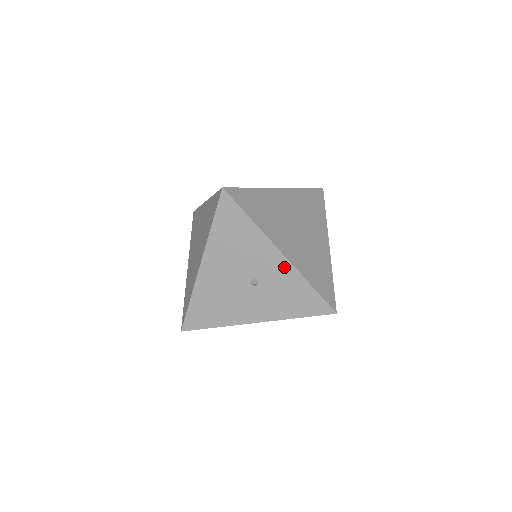
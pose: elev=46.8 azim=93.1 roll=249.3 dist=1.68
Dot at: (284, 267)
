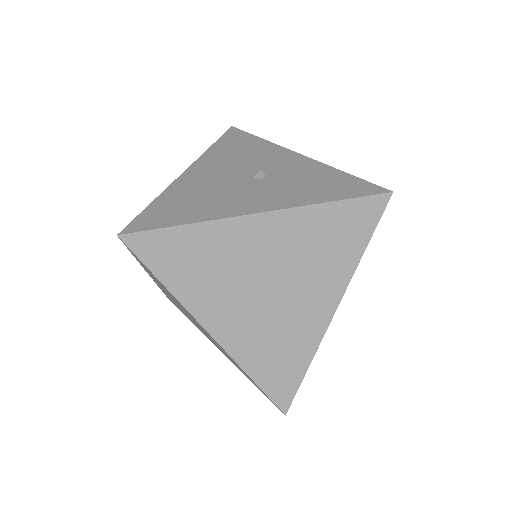
Dot at: (303, 162)
